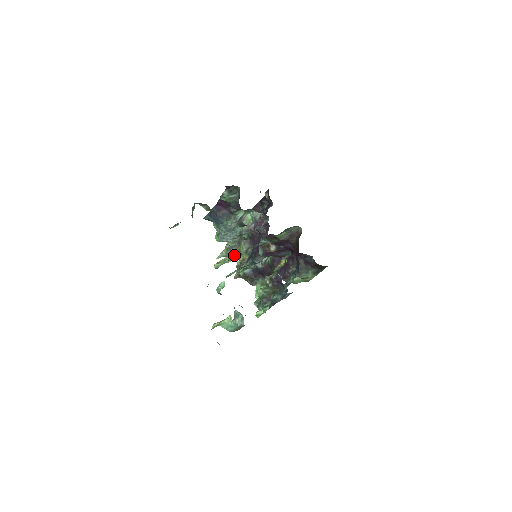
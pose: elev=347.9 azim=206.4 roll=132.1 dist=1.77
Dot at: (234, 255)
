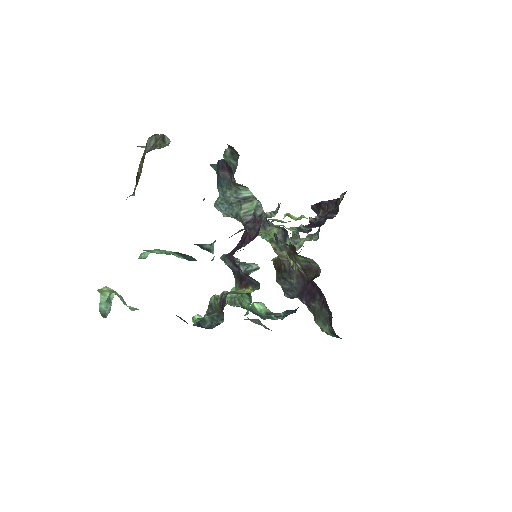
Dot at: (267, 235)
